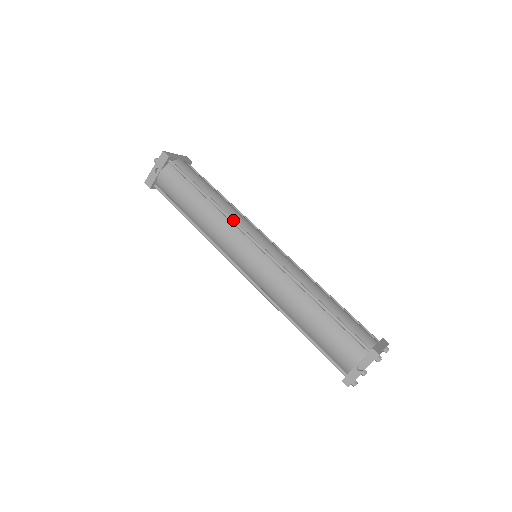
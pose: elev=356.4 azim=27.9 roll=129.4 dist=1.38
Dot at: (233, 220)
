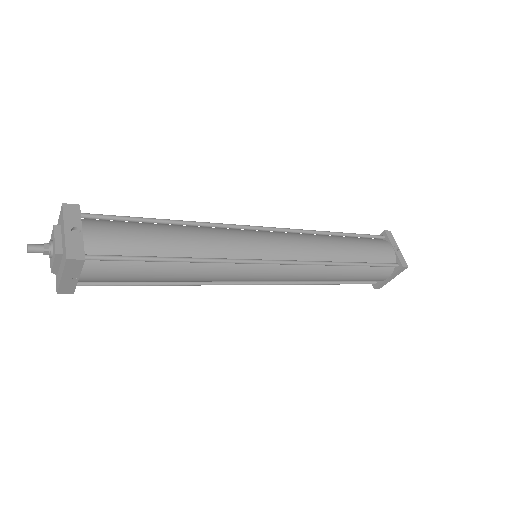
Dot at: (220, 223)
